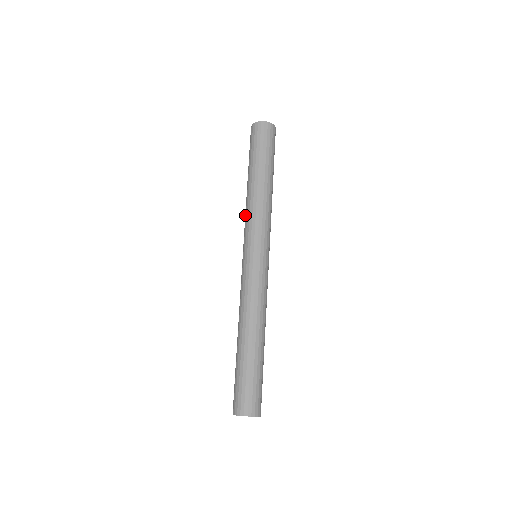
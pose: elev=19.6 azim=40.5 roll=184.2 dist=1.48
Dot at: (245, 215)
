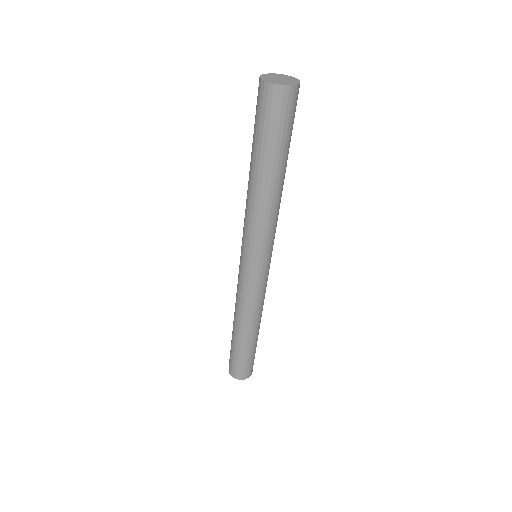
Dot at: (245, 212)
